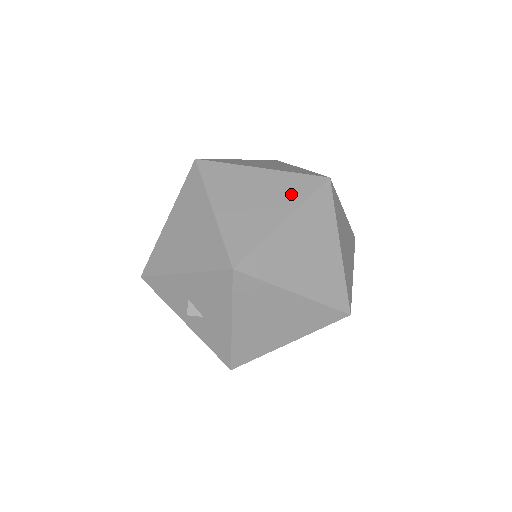
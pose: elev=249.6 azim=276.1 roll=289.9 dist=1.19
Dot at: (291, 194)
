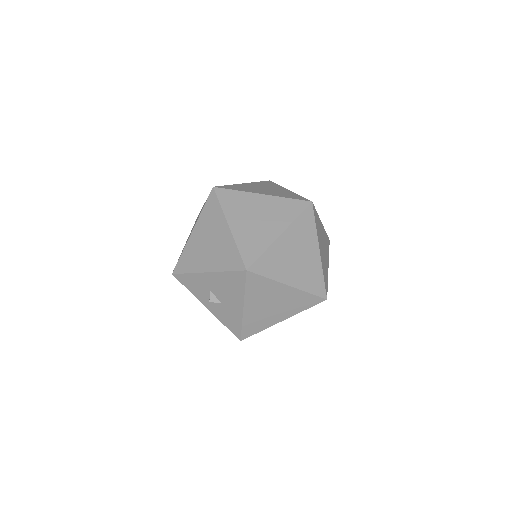
Dot at: (285, 214)
